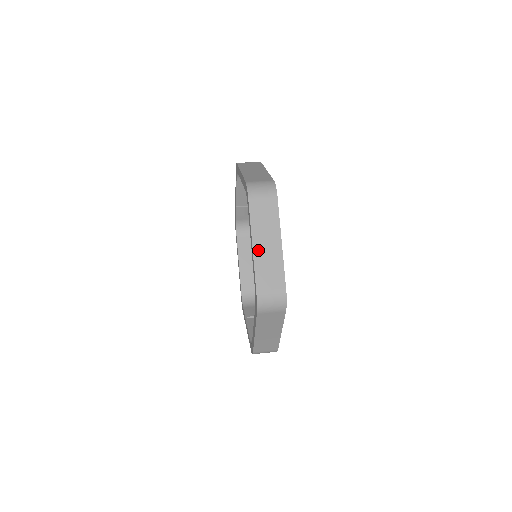
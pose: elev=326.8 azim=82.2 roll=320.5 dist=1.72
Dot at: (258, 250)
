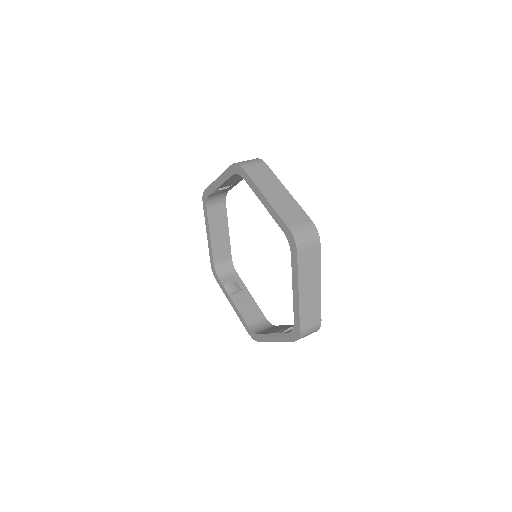
Dot at: (303, 296)
